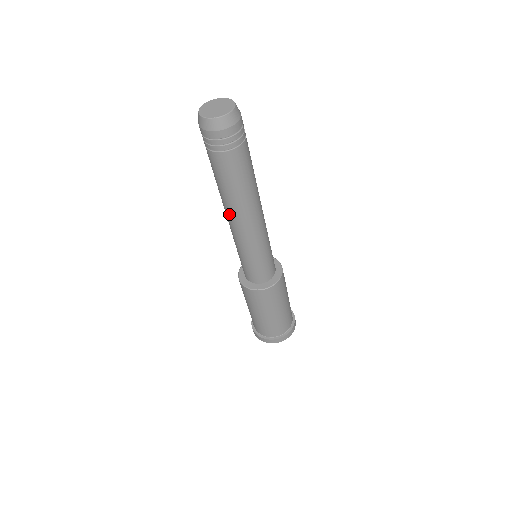
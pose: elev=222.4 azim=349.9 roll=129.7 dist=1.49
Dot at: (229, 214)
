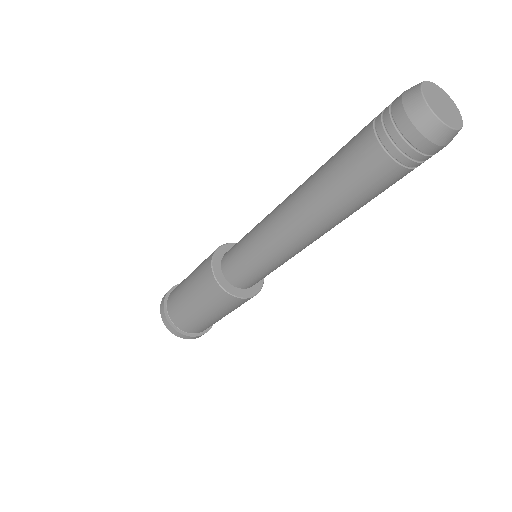
Dot at: (317, 230)
